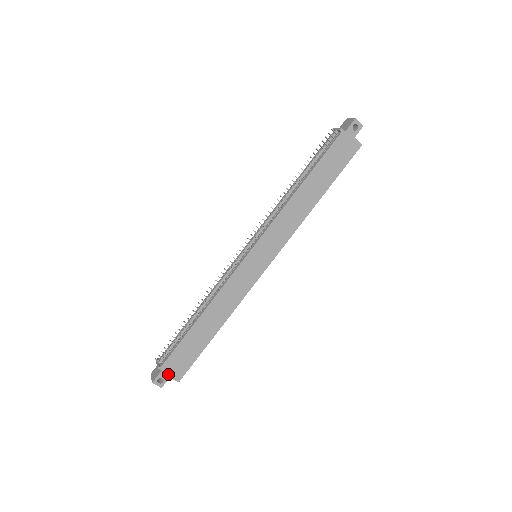
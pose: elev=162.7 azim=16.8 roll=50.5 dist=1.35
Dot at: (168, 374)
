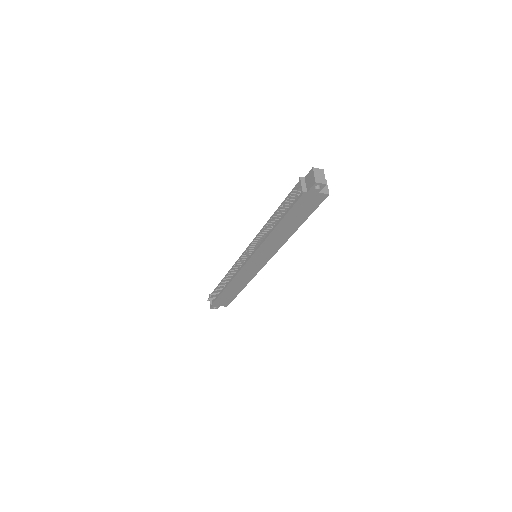
Dot at: (218, 305)
